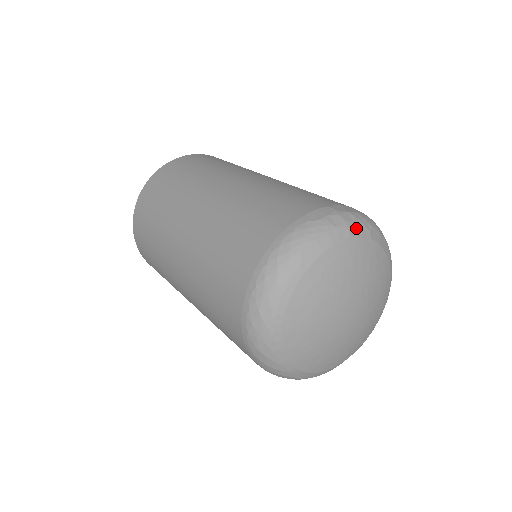
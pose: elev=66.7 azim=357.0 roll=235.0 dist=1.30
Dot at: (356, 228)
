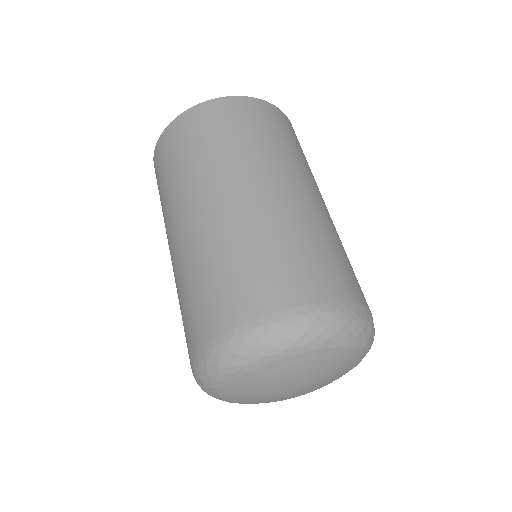
Dot at: (368, 345)
